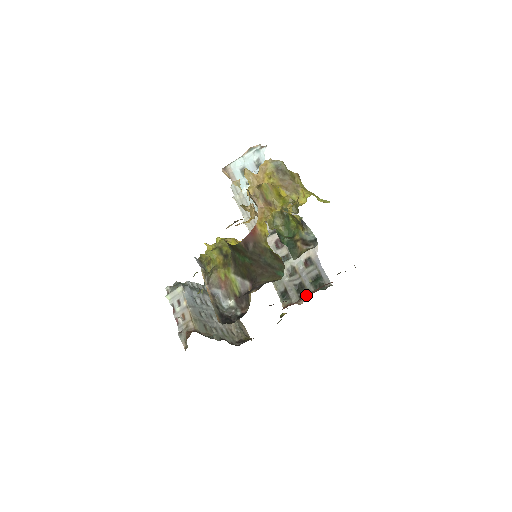
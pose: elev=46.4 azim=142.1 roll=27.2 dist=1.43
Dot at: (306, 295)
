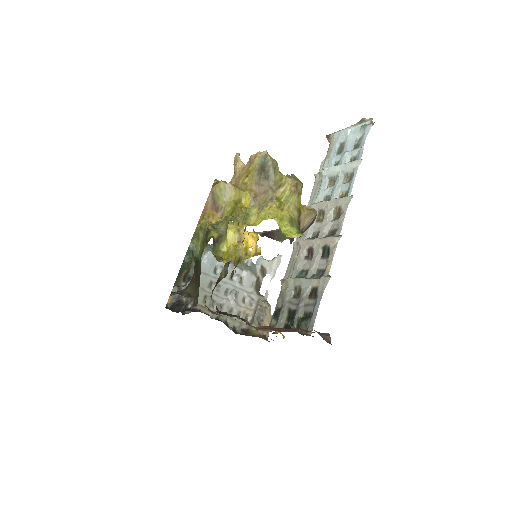
Dot at: (279, 328)
